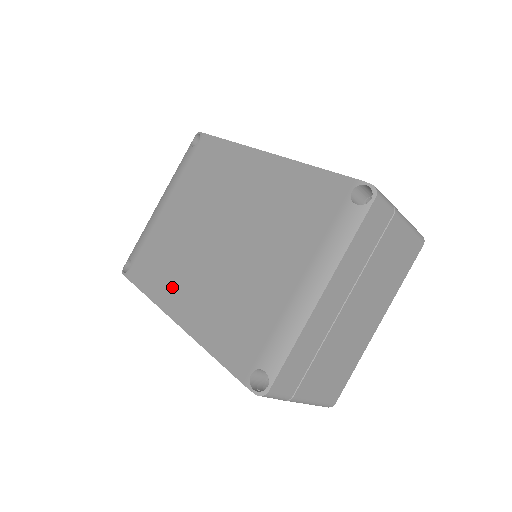
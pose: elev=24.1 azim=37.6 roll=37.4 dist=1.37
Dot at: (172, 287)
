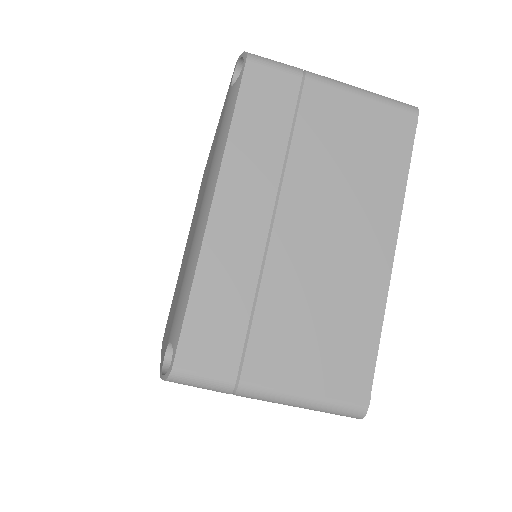
Dot at: (168, 321)
